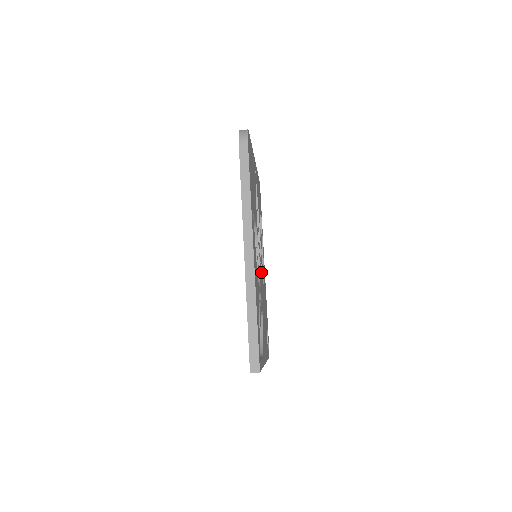
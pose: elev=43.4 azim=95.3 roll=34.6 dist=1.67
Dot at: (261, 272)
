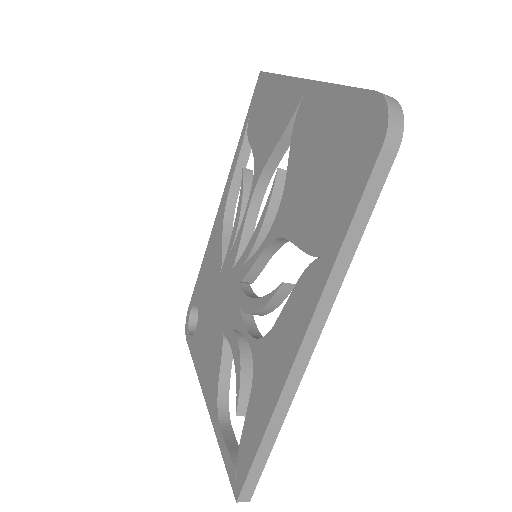
Dot at: occluded
